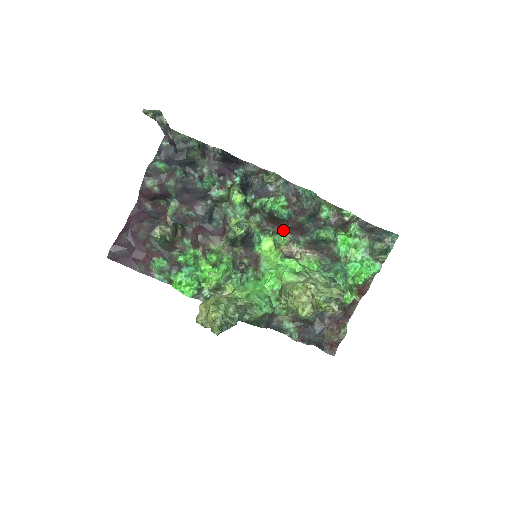
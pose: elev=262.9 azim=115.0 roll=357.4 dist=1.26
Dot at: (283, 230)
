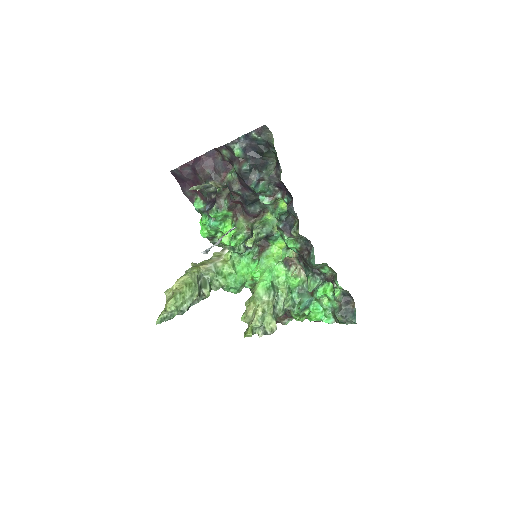
Dot at: occluded
